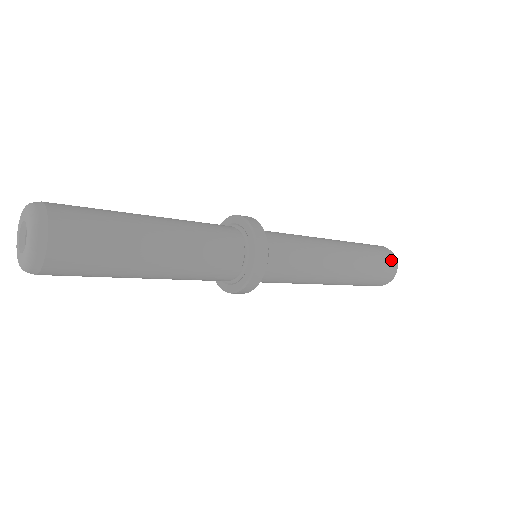
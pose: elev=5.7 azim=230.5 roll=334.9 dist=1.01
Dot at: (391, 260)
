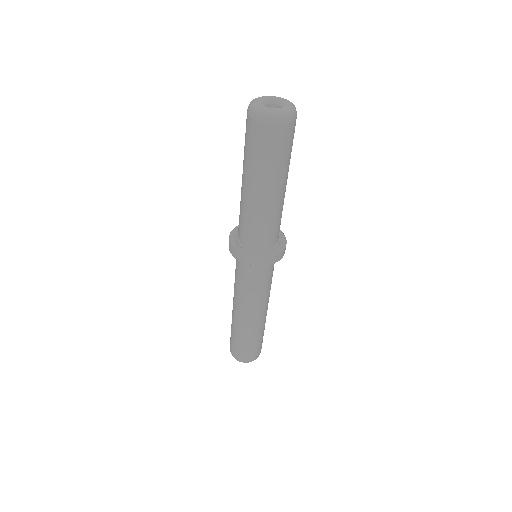
Dot at: occluded
